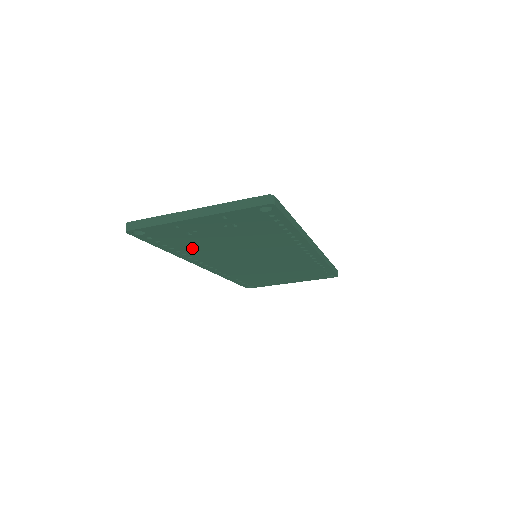
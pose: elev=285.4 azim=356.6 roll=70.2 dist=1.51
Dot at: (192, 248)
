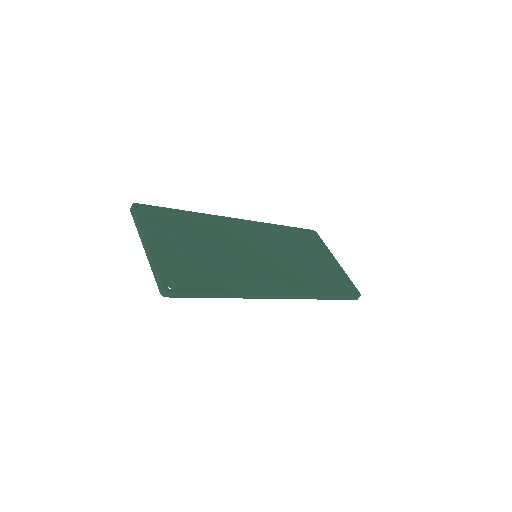
Dot at: occluded
